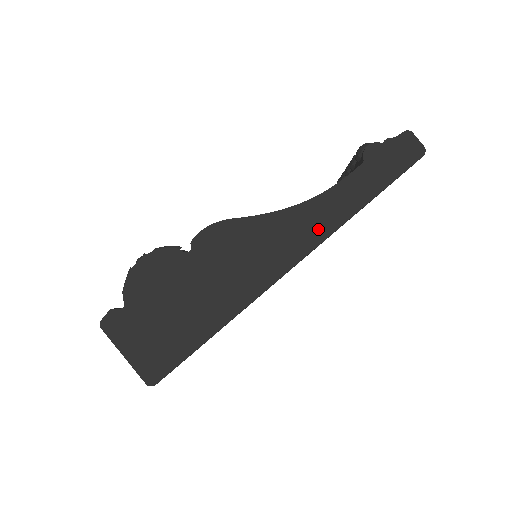
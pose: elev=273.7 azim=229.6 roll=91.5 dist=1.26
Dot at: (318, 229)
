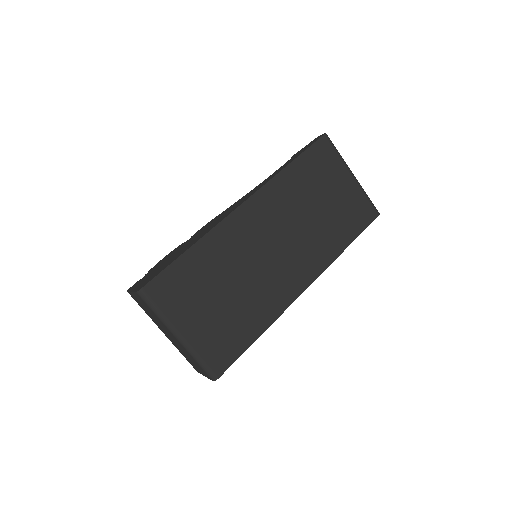
Dot at: occluded
